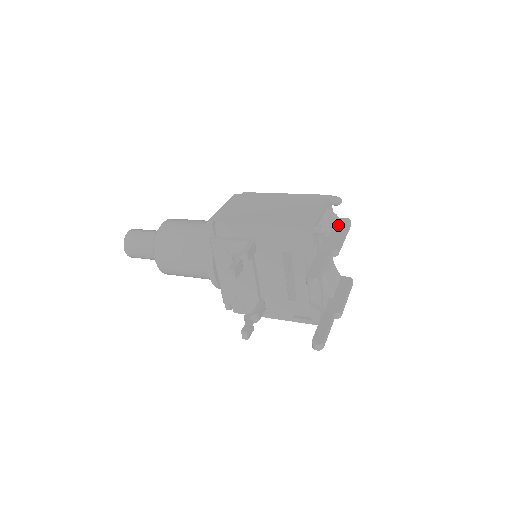
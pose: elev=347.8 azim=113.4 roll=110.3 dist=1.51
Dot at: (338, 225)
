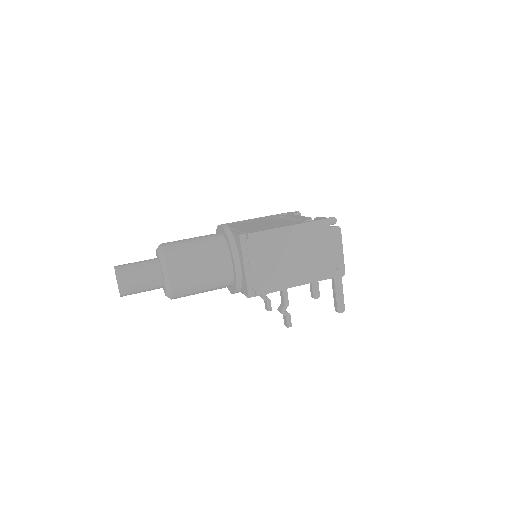
Dot at: (335, 241)
